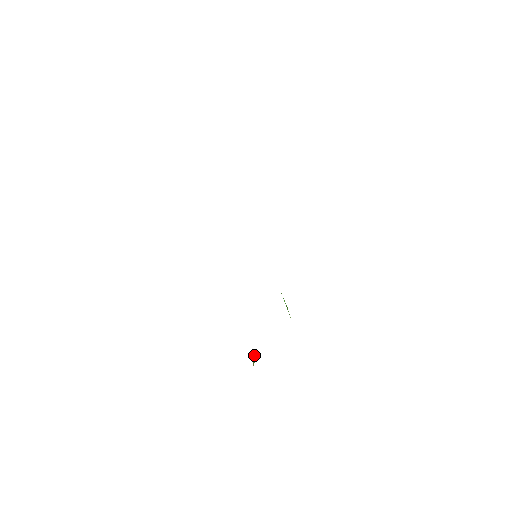
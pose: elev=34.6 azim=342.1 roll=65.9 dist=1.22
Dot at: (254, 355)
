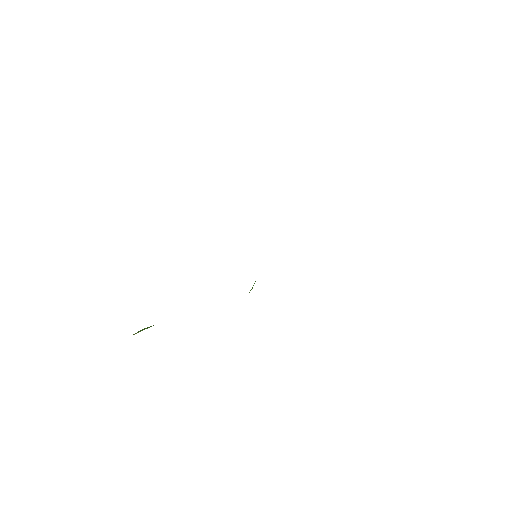
Dot at: (147, 327)
